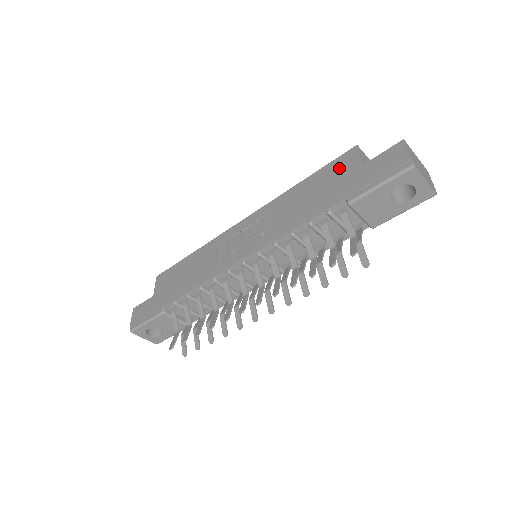
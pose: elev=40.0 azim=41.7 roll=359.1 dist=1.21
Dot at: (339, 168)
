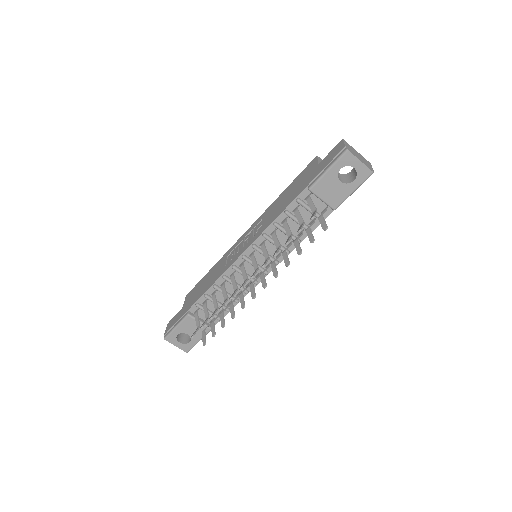
Dot at: (305, 173)
